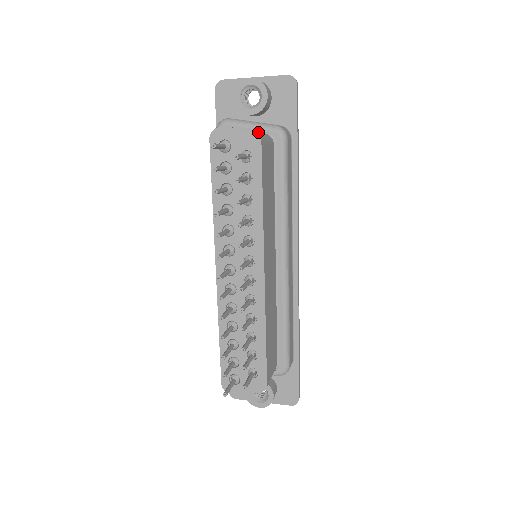
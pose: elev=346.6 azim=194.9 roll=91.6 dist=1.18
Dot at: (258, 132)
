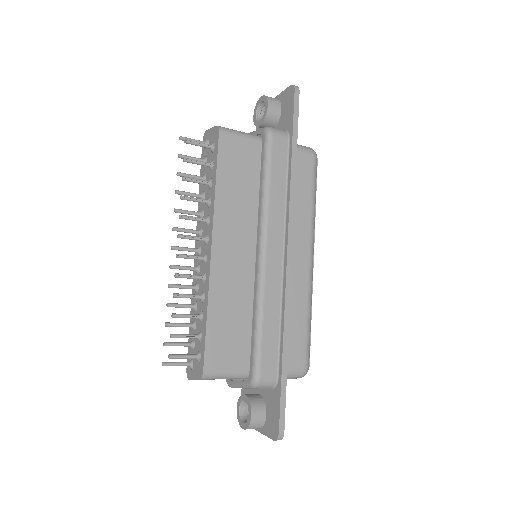
Dot at: occluded
